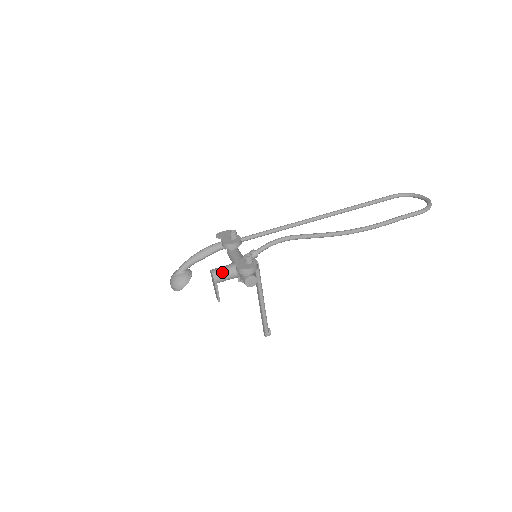
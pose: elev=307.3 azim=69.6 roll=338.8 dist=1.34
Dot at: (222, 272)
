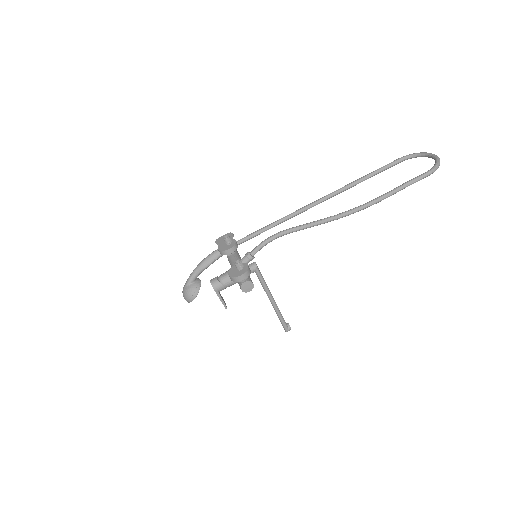
Dot at: (221, 281)
